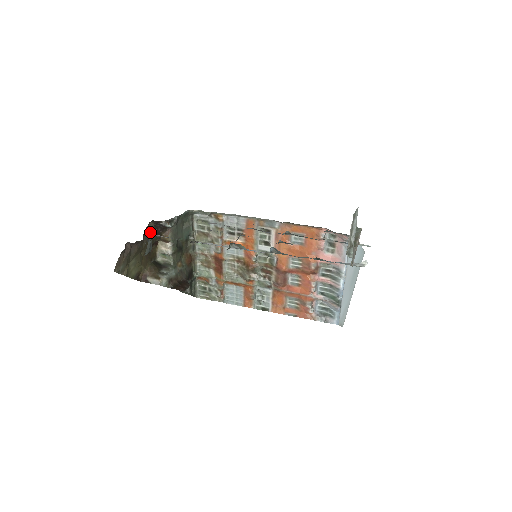
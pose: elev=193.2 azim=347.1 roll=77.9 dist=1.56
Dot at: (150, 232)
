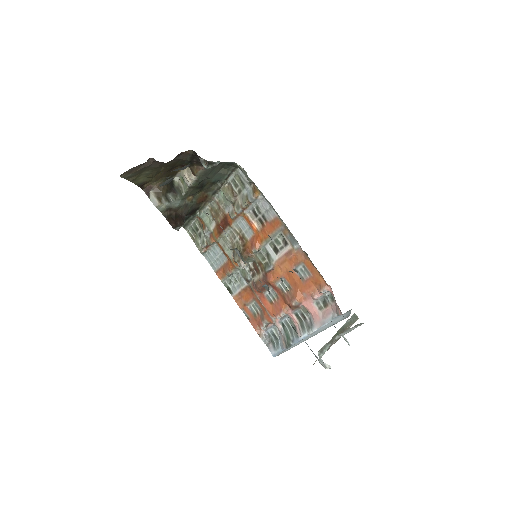
Dot at: (184, 156)
